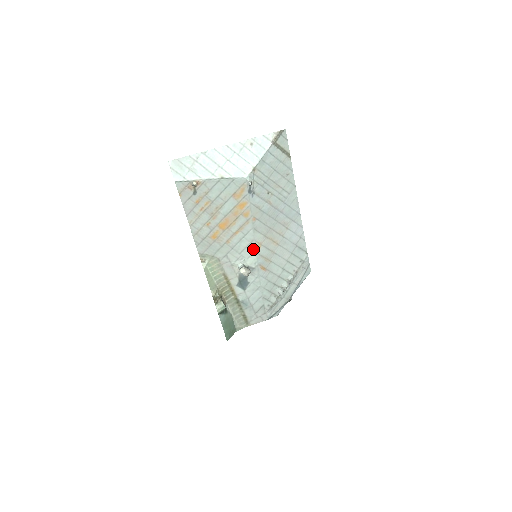
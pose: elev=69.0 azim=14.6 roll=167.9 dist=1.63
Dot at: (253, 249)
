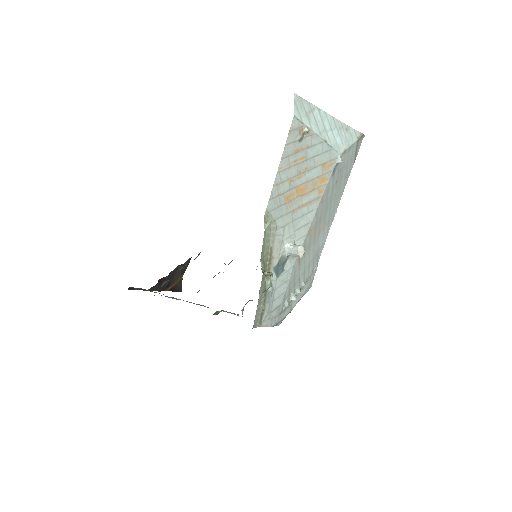
Dot at: (305, 232)
